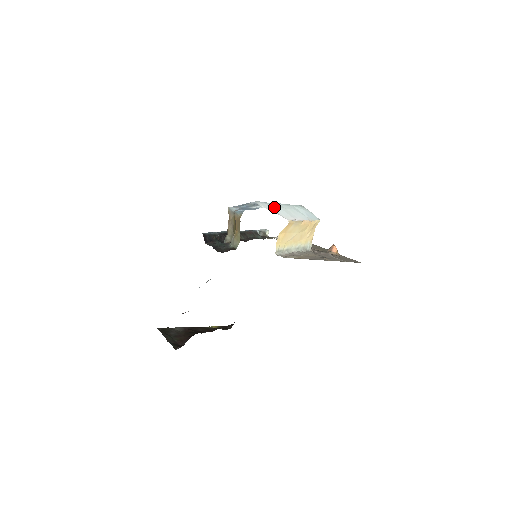
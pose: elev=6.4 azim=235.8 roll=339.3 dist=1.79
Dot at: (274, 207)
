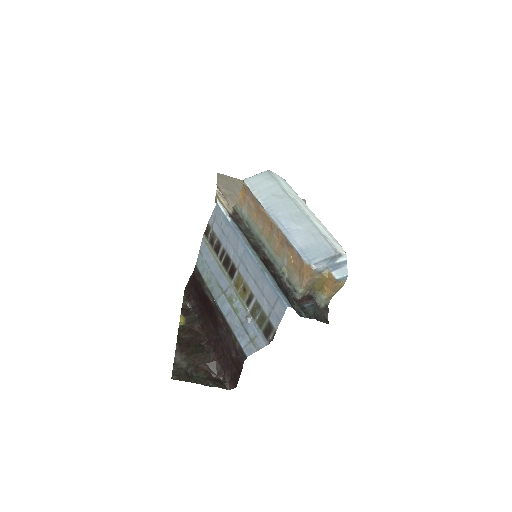
Dot at: (328, 235)
